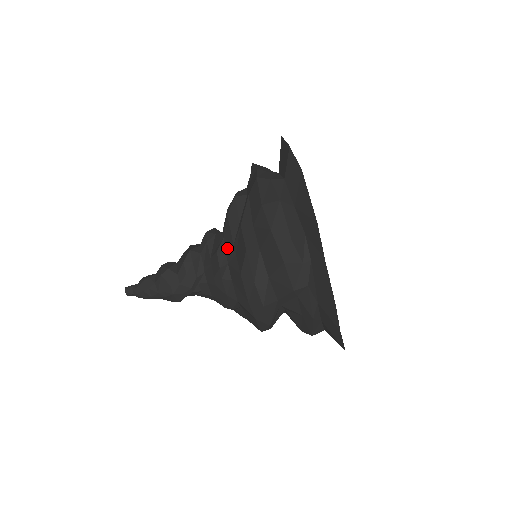
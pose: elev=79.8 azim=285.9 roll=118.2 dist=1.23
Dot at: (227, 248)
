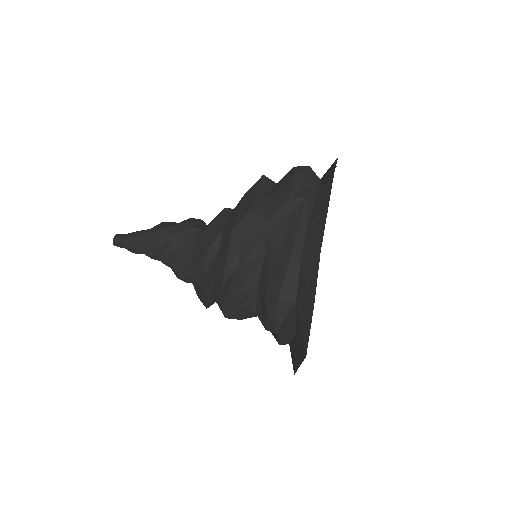
Dot at: occluded
